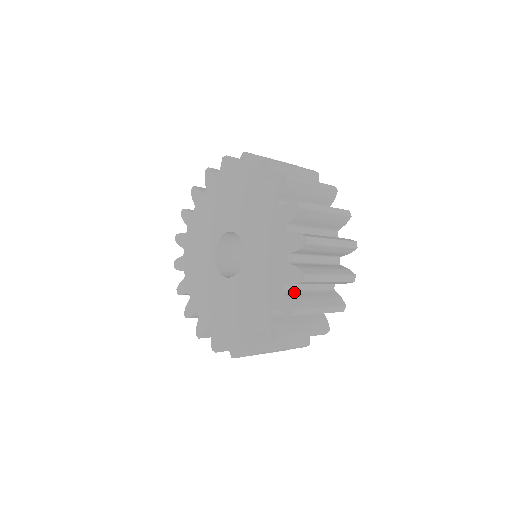
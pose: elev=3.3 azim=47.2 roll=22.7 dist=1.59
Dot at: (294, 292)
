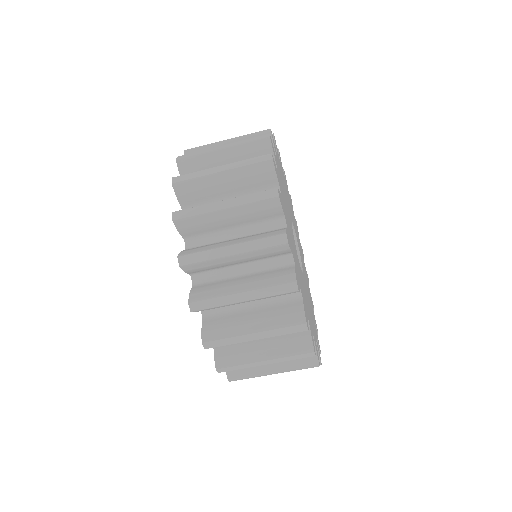
Dot at: (210, 283)
